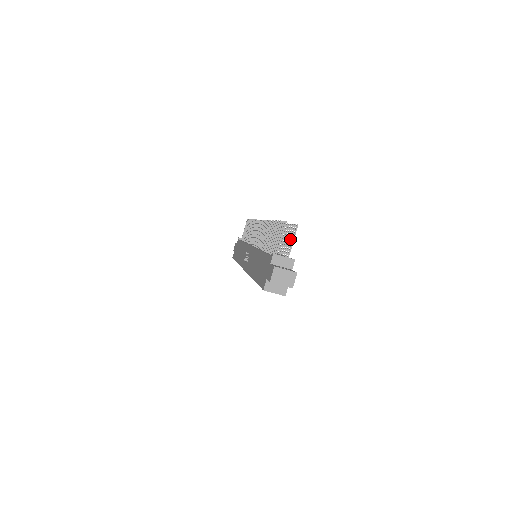
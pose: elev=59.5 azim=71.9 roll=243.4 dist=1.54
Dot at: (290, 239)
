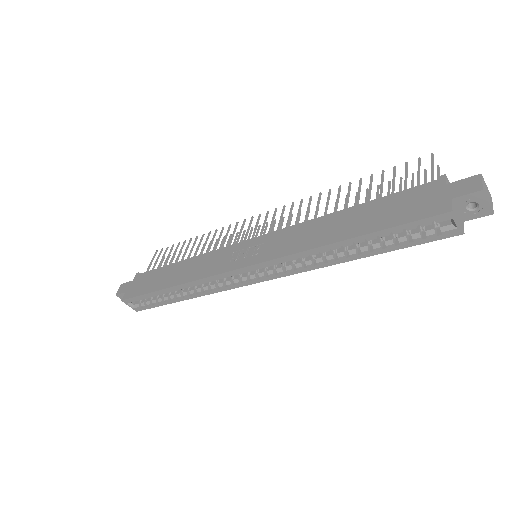
Dot at: (425, 182)
